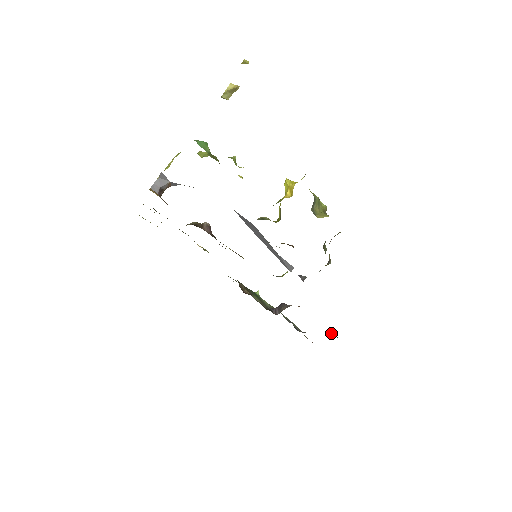
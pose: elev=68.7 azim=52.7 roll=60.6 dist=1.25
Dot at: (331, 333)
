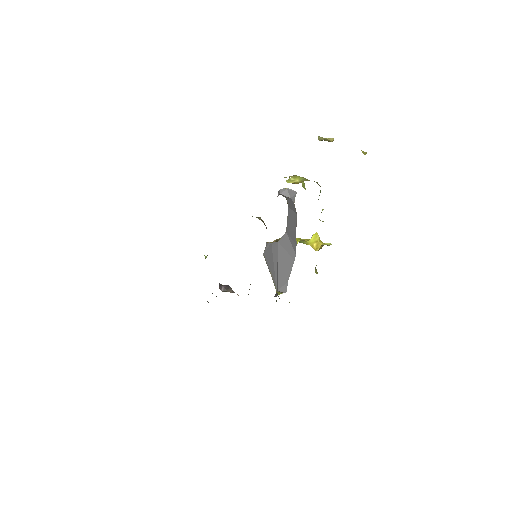
Dot at: occluded
